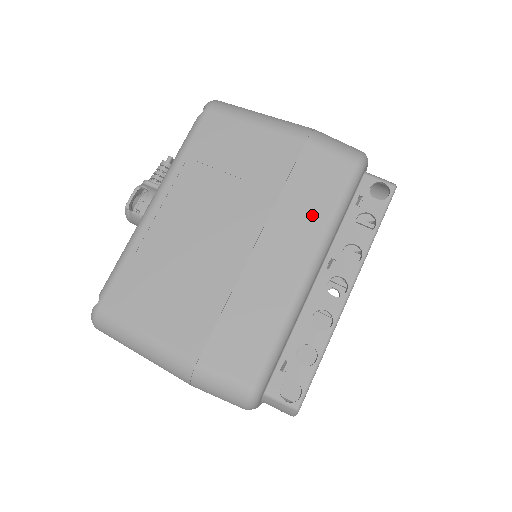
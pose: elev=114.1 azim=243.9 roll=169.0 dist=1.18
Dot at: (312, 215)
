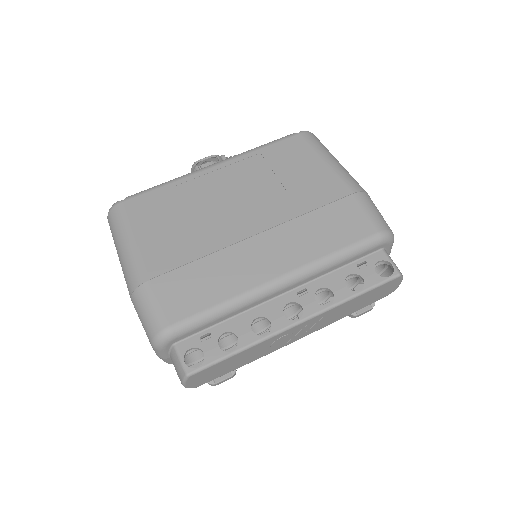
Dot at: (314, 244)
